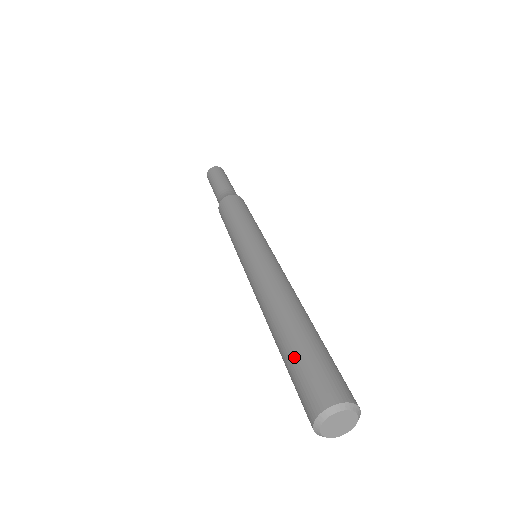
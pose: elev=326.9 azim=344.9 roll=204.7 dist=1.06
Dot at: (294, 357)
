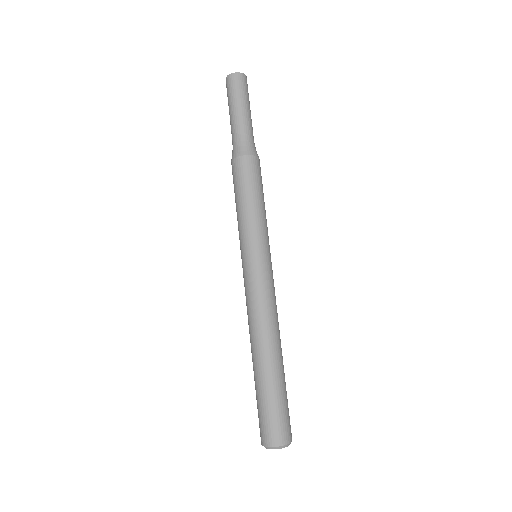
Dot at: (256, 395)
